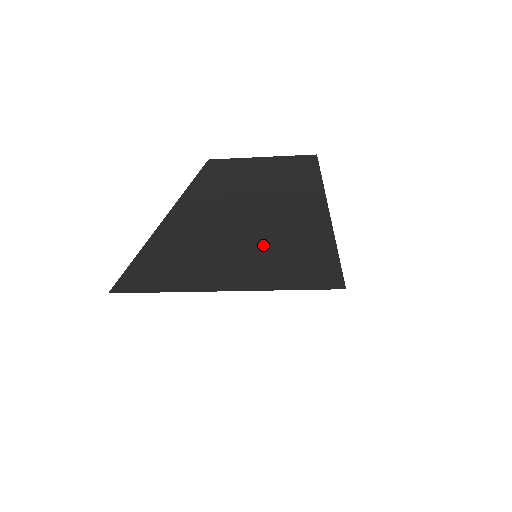
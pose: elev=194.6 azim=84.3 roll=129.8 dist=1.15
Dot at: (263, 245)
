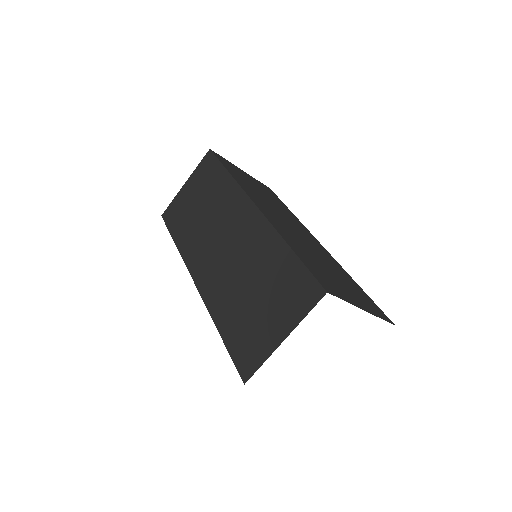
Dot at: (342, 279)
